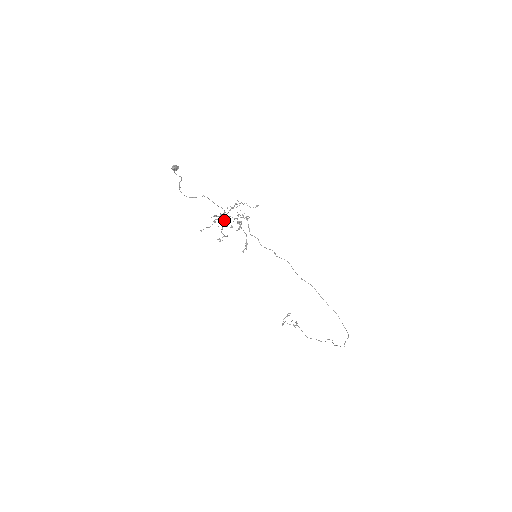
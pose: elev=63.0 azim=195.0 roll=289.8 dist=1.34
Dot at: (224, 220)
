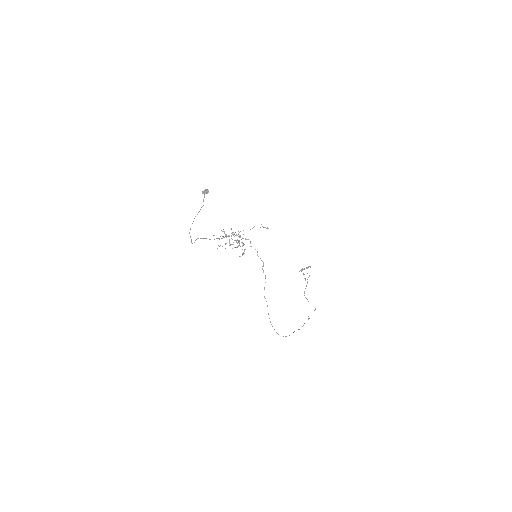
Dot at: occluded
